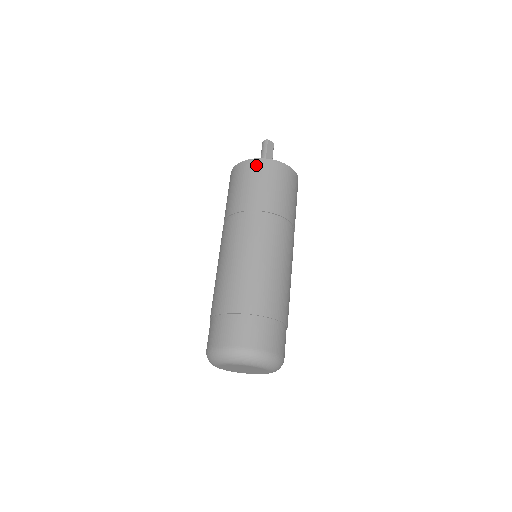
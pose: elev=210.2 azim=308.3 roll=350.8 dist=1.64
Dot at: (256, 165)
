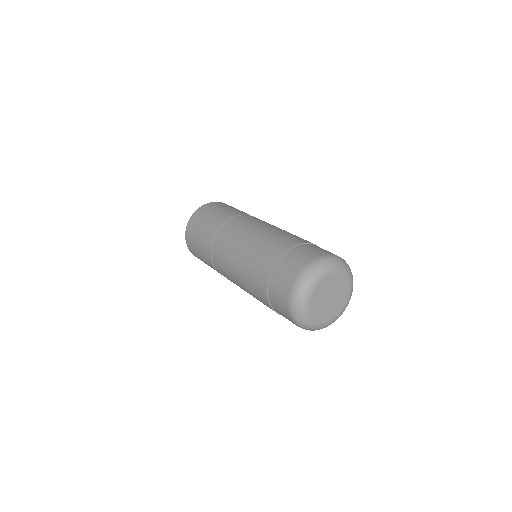
Dot at: (208, 206)
